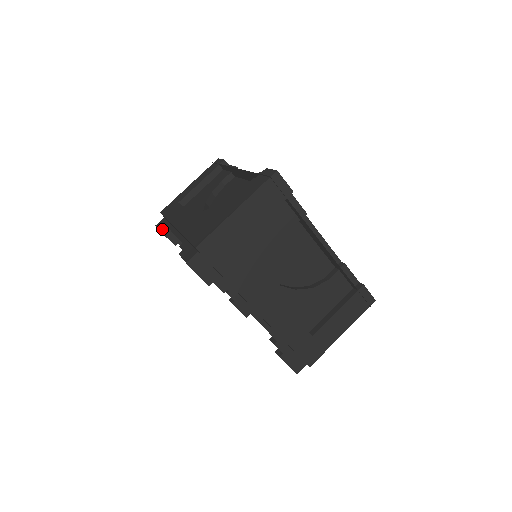
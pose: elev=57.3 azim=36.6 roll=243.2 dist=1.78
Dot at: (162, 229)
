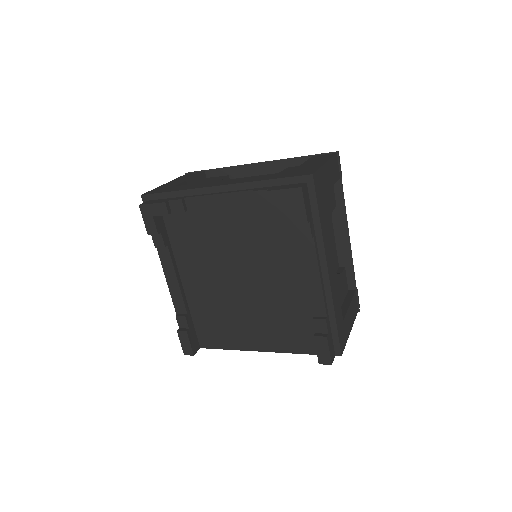
Dot at: (167, 201)
